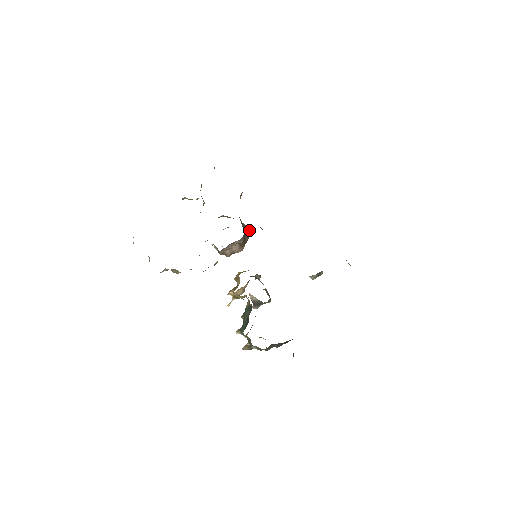
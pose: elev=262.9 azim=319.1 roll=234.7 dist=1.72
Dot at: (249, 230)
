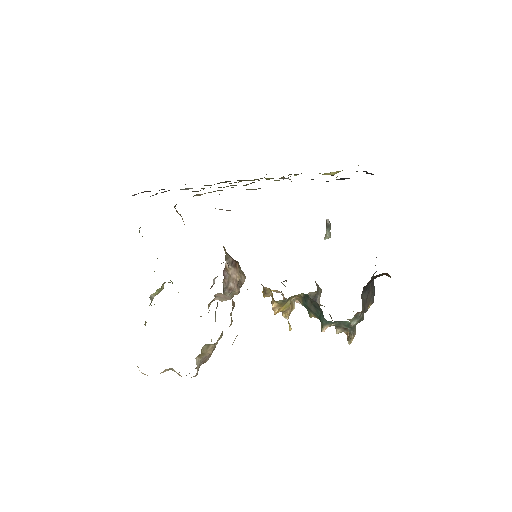
Dot at: occluded
